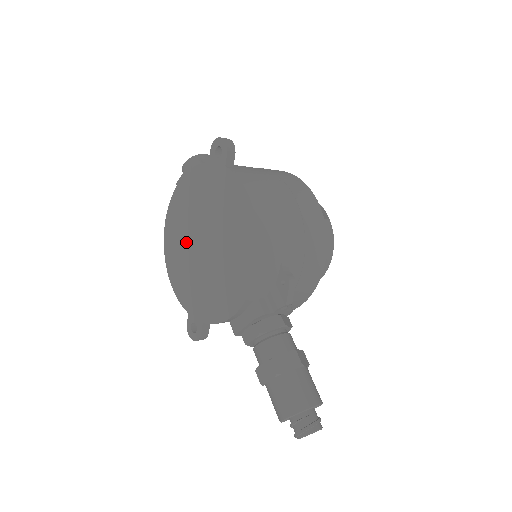
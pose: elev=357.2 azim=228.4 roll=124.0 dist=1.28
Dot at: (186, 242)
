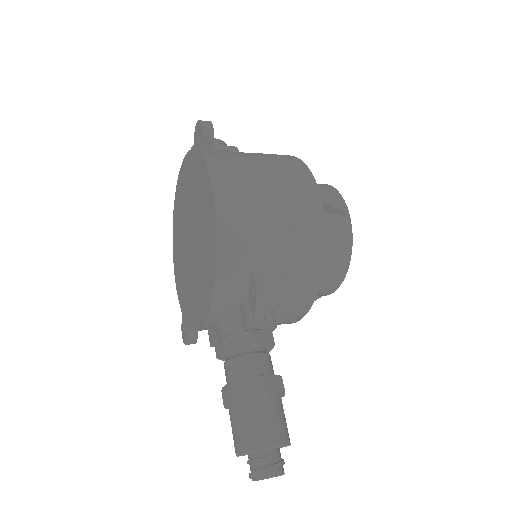
Dot at: (182, 237)
